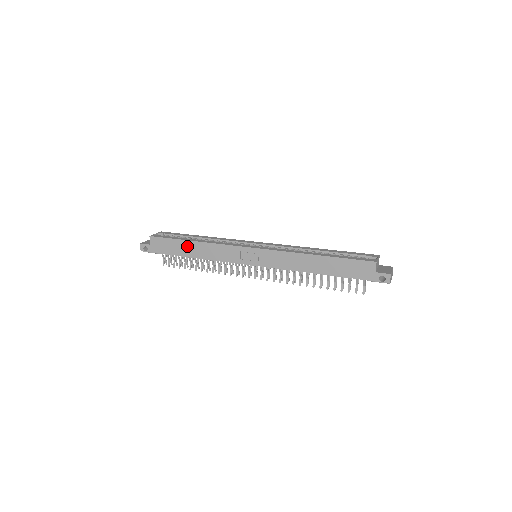
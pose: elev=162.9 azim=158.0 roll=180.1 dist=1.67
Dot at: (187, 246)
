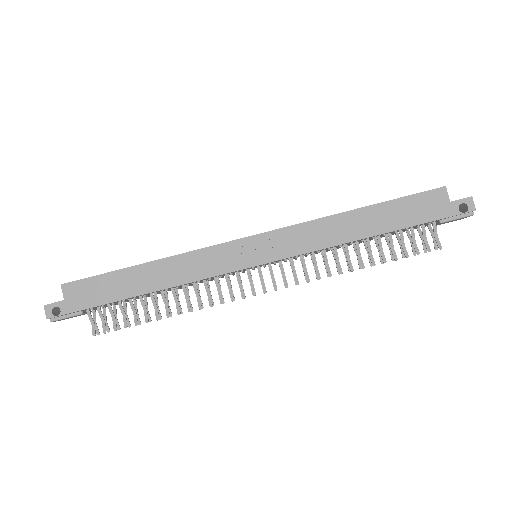
Dot at: (136, 276)
